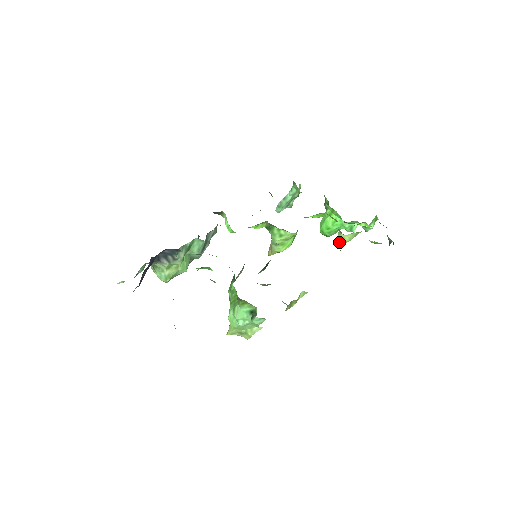
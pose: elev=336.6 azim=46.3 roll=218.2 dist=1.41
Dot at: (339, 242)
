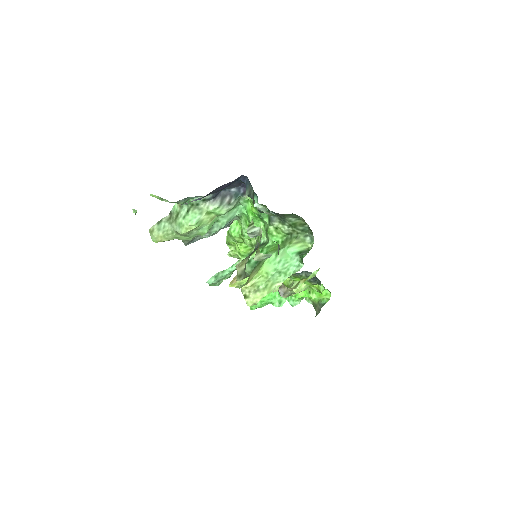
Dot at: (293, 290)
